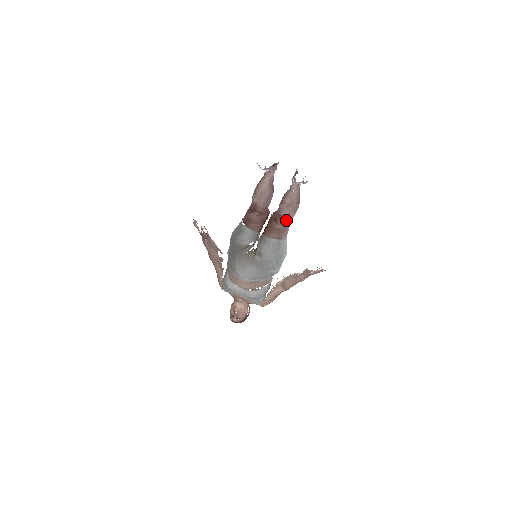
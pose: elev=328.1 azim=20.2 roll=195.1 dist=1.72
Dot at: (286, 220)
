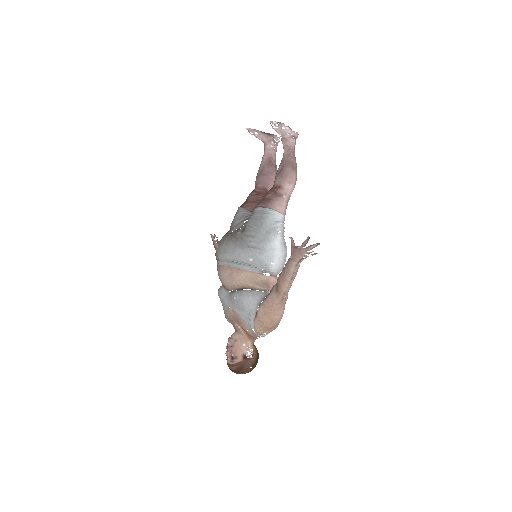
Dot at: (277, 189)
